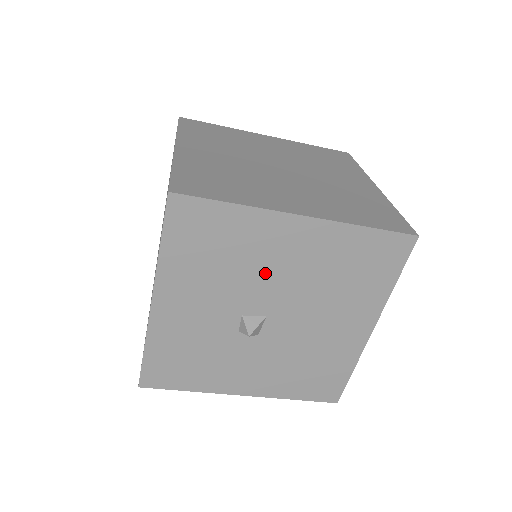
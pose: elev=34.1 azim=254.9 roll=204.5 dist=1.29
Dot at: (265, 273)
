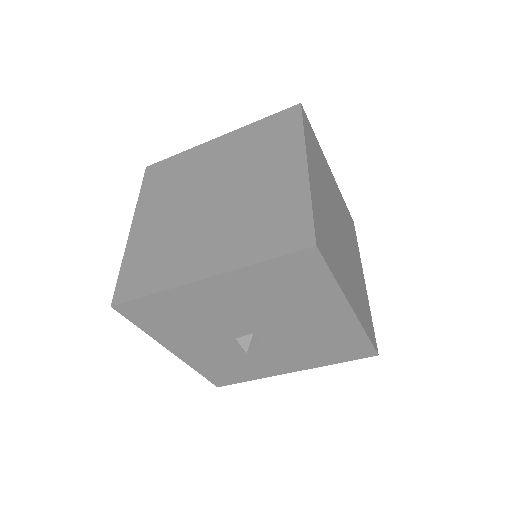
Dot at: (221, 315)
